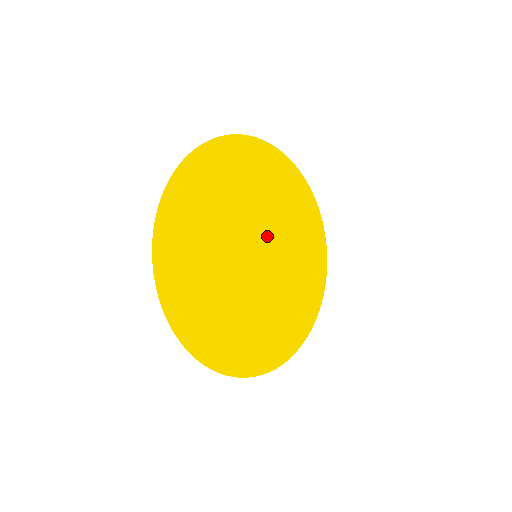
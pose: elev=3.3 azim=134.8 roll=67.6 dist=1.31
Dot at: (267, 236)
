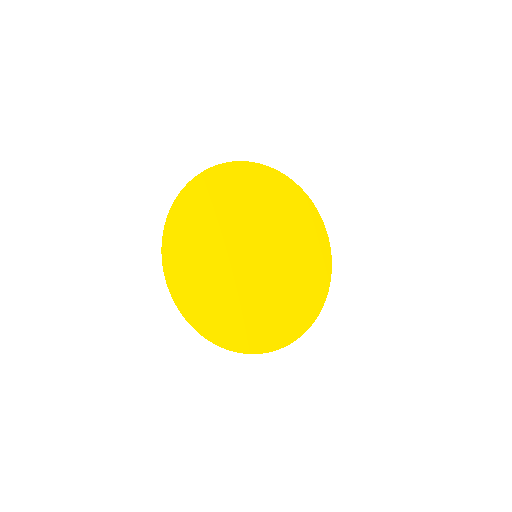
Dot at: (254, 235)
